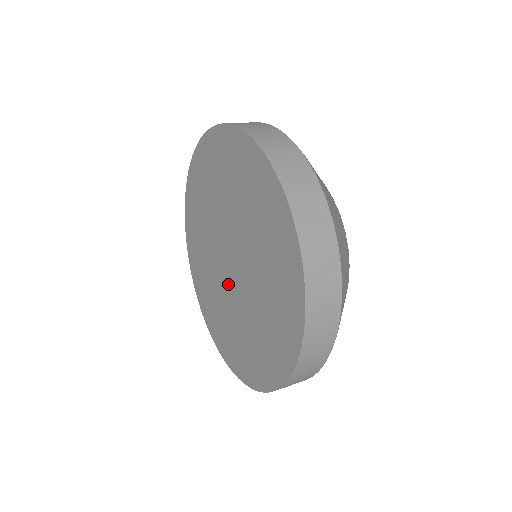
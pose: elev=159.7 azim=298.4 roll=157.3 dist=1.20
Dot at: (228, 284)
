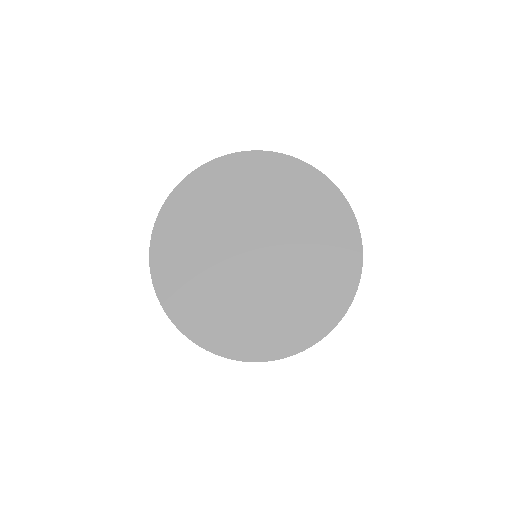
Dot at: (250, 275)
